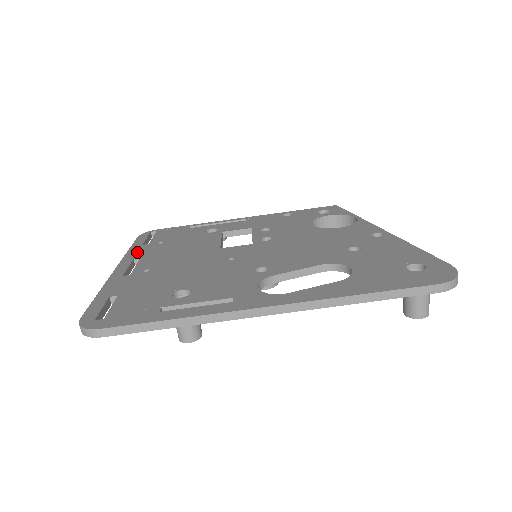
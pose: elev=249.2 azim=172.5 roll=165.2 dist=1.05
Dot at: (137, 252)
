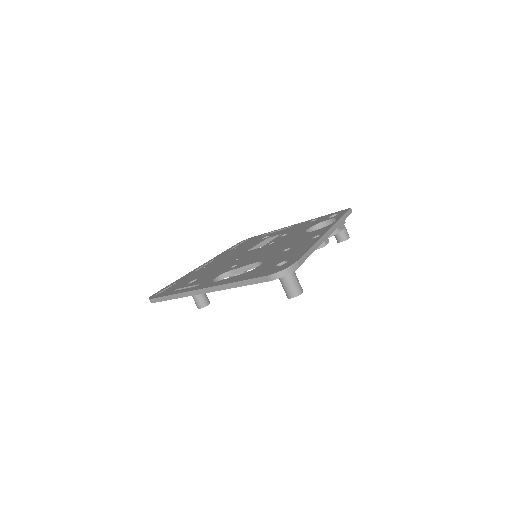
Dot at: (220, 255)
